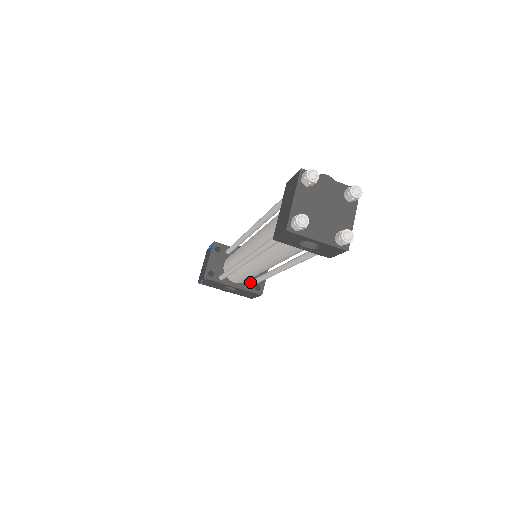
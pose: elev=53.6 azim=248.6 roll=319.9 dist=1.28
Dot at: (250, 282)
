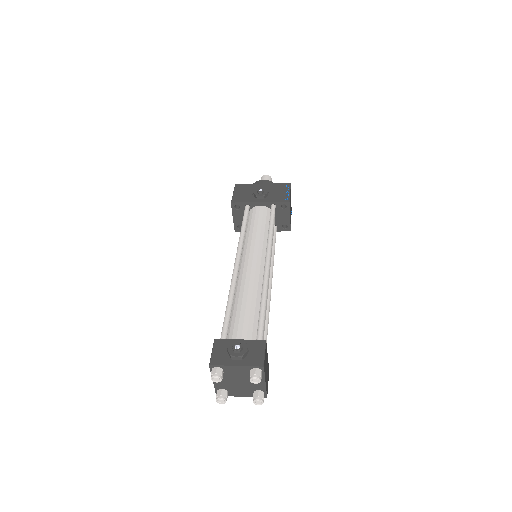
Dot at: occluded
